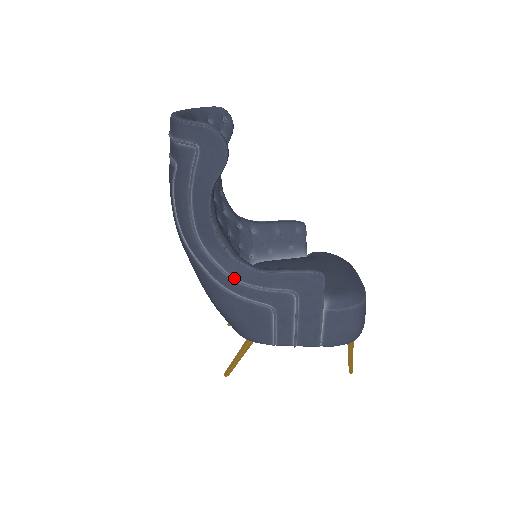
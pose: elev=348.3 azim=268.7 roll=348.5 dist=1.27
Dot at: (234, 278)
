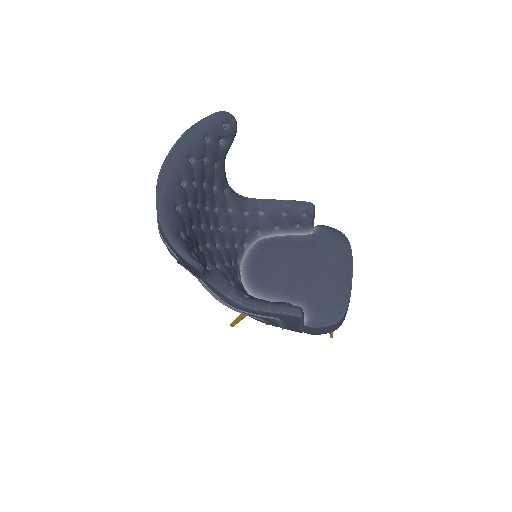
Dot at: (227, 304)
